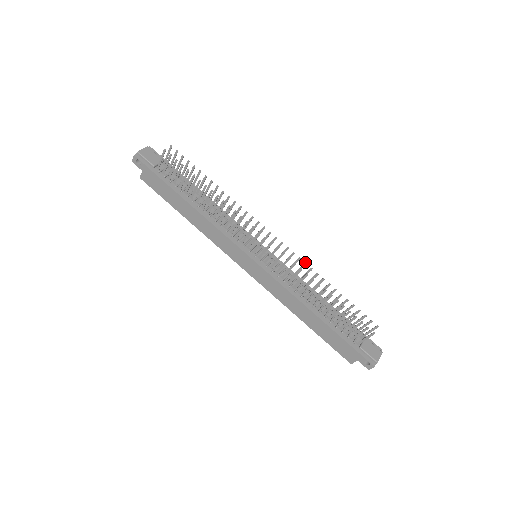
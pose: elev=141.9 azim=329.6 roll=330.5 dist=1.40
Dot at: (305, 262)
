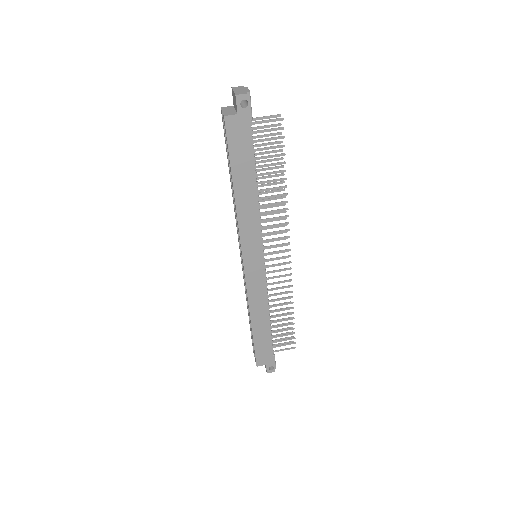
Dot at: occluded
